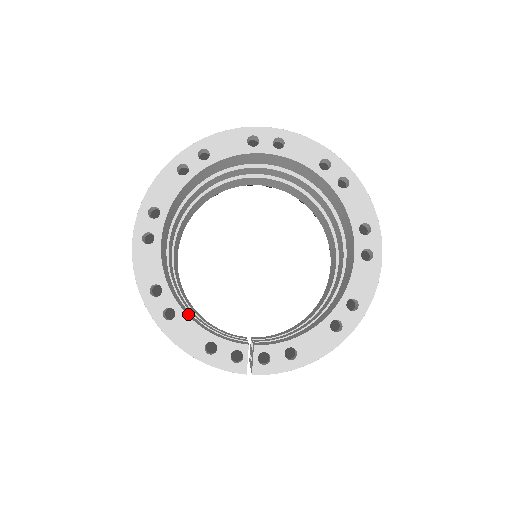
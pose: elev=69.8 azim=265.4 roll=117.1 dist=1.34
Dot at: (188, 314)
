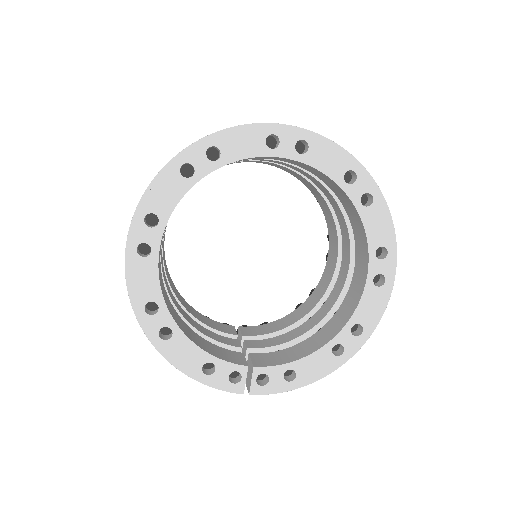
Dot at: (185, 331)
